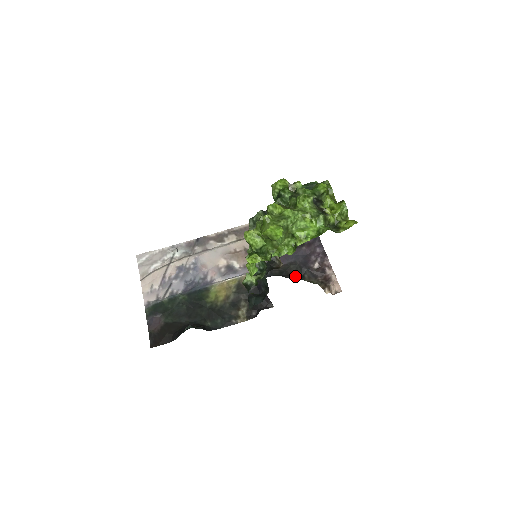
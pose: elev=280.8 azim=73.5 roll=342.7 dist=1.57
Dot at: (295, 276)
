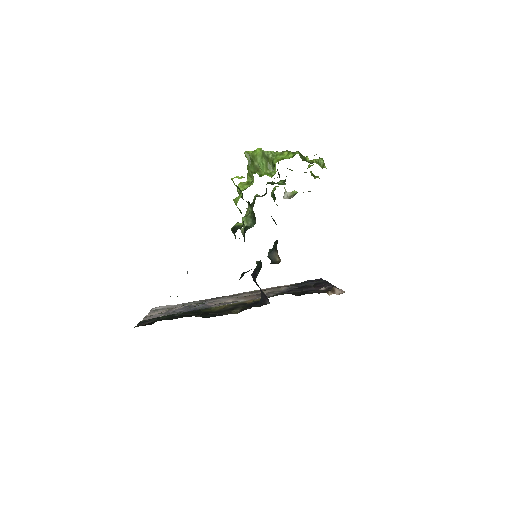
Dot at: (299, 295)
